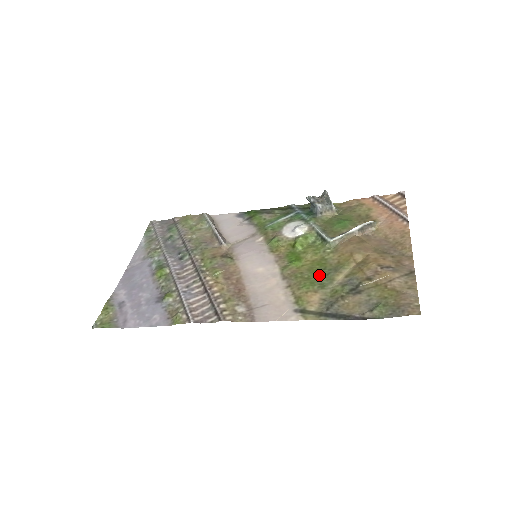
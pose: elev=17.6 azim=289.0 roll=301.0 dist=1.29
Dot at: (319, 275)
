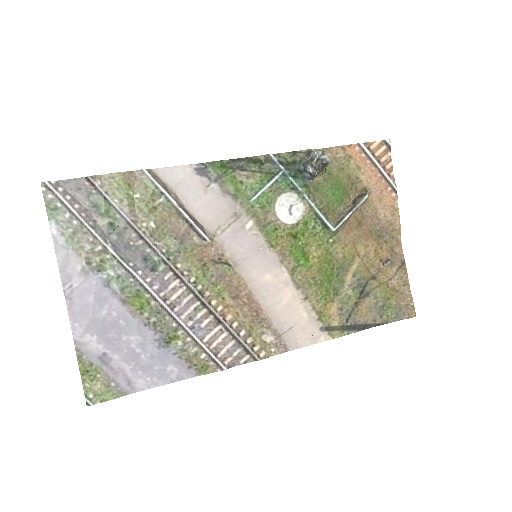
Dot at: (330, 278)
